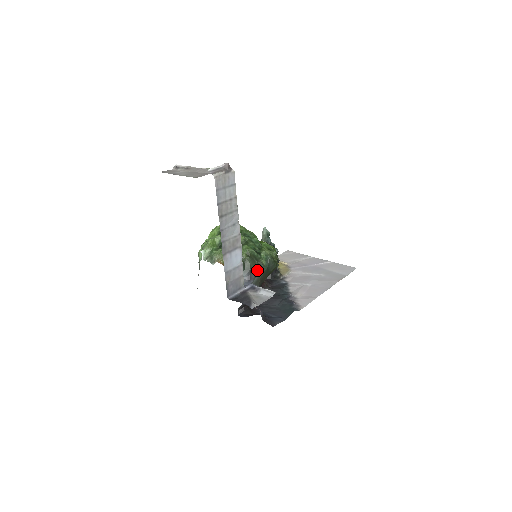
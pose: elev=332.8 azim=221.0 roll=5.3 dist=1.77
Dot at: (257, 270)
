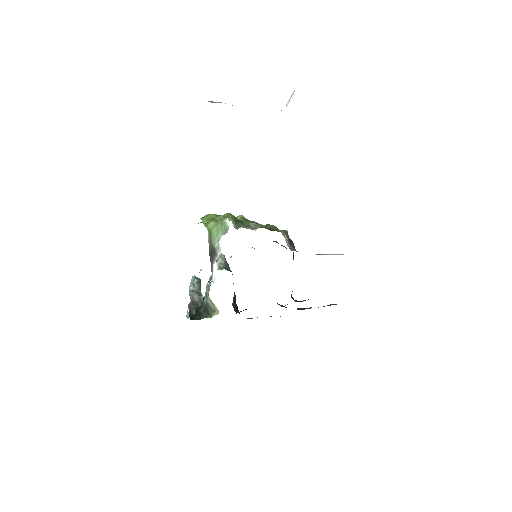
Dot at: occluded
